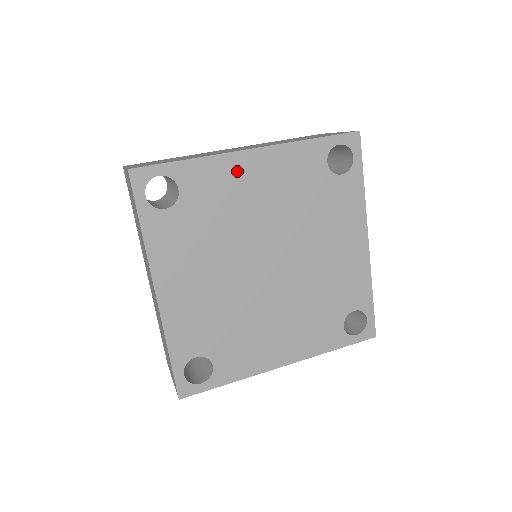
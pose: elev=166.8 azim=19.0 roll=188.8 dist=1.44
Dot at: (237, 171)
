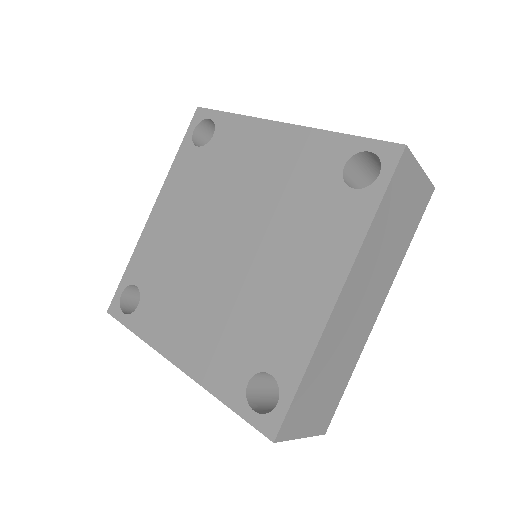
Dot at: (259, 138)
